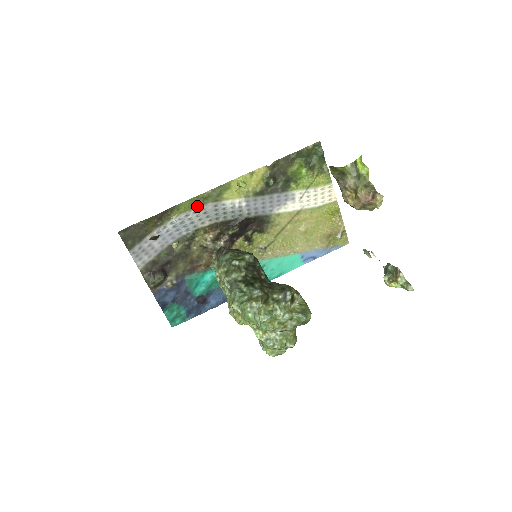
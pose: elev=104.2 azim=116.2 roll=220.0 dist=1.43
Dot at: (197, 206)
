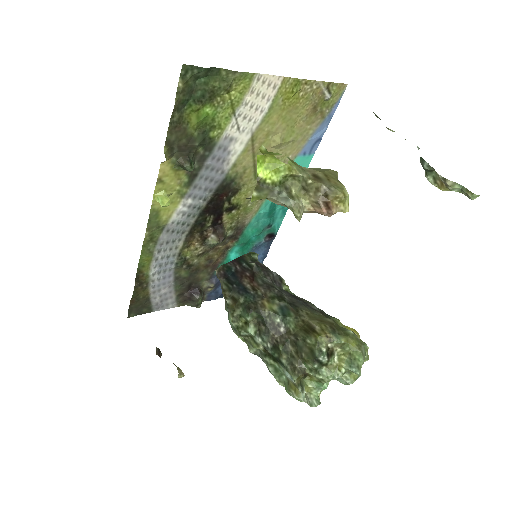
Dot at: (154, 248)
